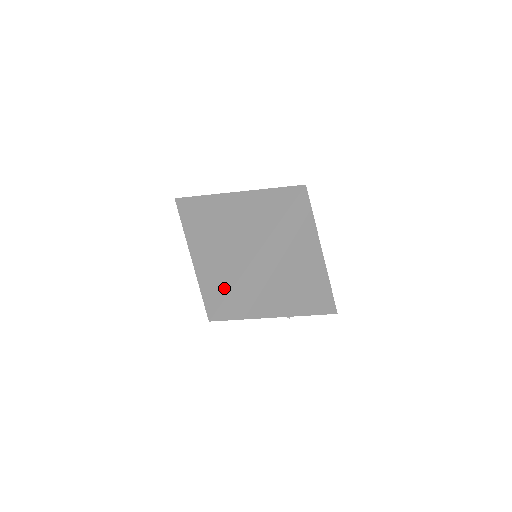
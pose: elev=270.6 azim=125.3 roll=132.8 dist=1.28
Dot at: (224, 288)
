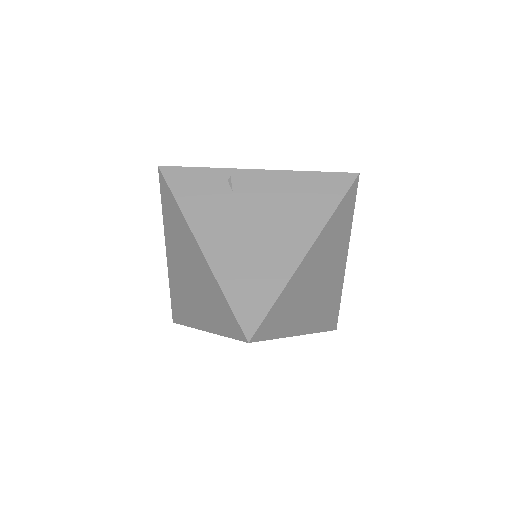
Dot at: (182, 317)
